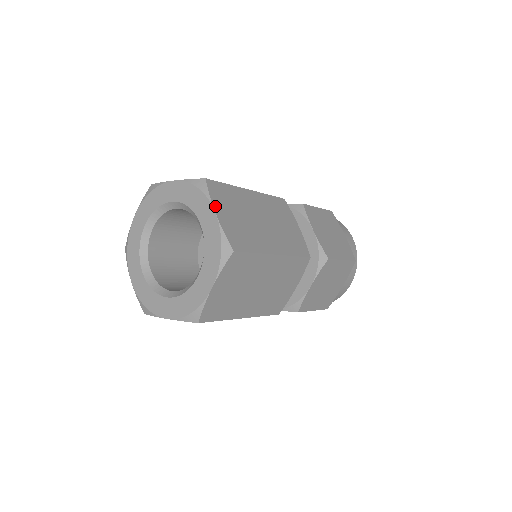
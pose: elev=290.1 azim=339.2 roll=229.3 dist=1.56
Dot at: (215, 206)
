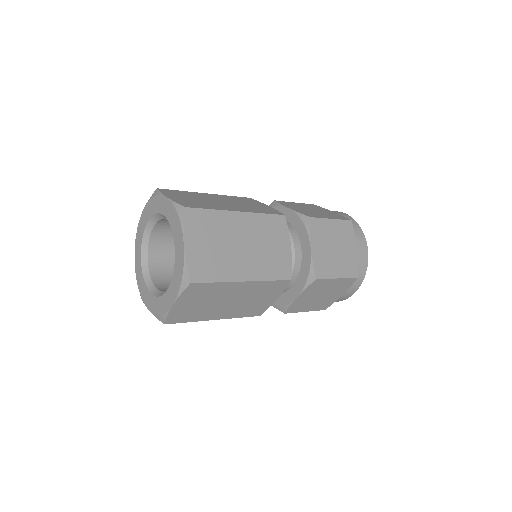
Dot at: (186, 237)
